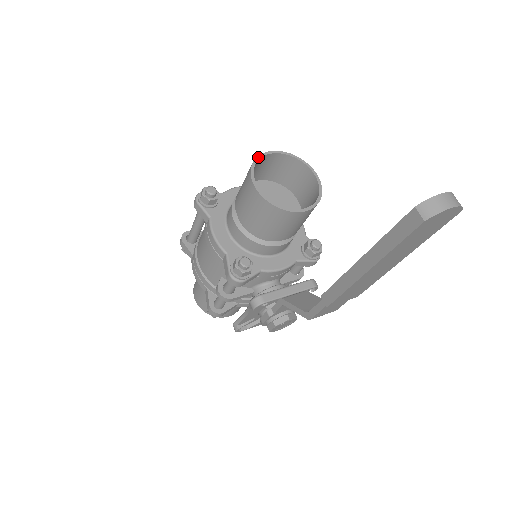
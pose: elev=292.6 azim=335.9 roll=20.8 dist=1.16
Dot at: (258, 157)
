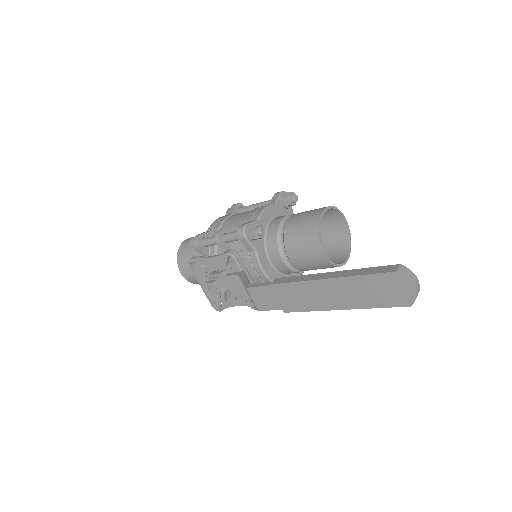
Dot at: occluded
